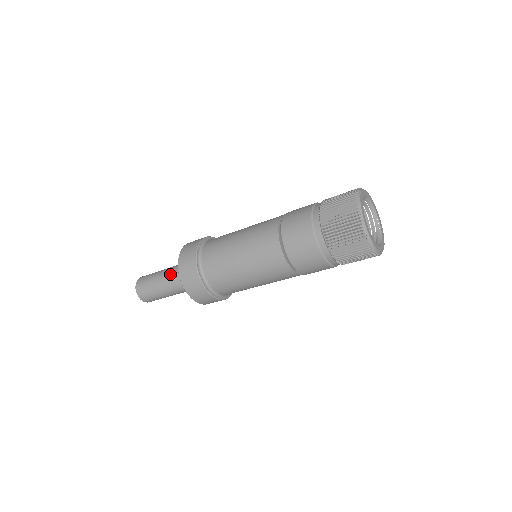
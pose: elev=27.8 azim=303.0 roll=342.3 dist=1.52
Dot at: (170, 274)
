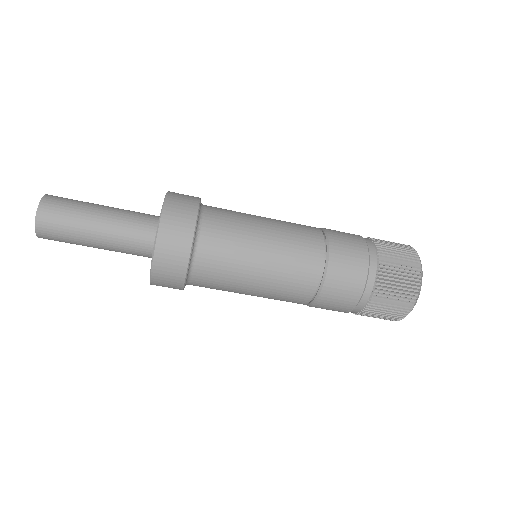
Dot at: occluded
